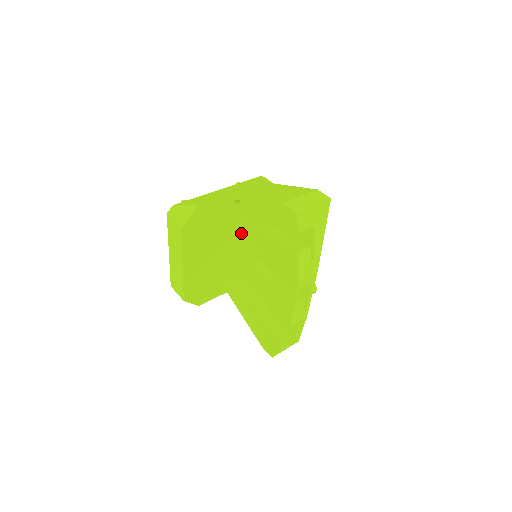
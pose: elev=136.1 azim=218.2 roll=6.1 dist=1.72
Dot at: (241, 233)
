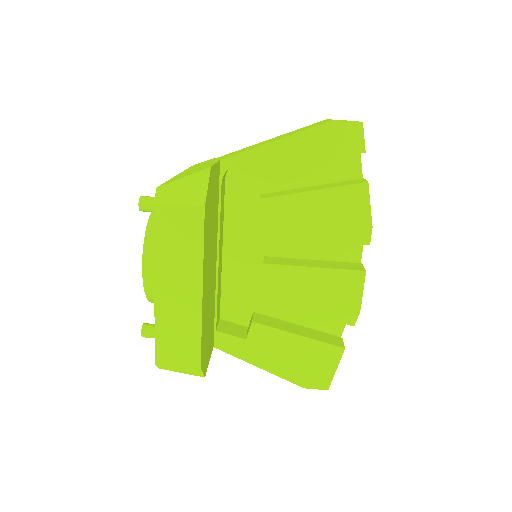
Dot at: (221, 234)
